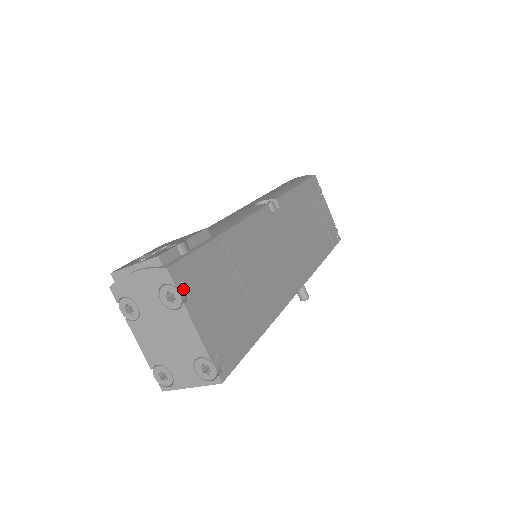
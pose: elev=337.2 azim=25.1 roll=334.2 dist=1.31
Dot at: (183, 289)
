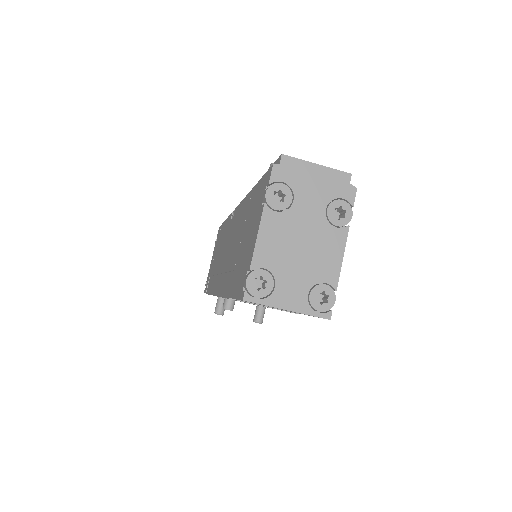
Dot at: (350, 215)
